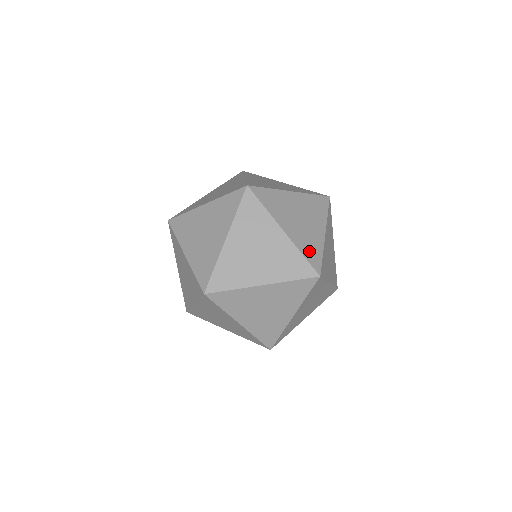
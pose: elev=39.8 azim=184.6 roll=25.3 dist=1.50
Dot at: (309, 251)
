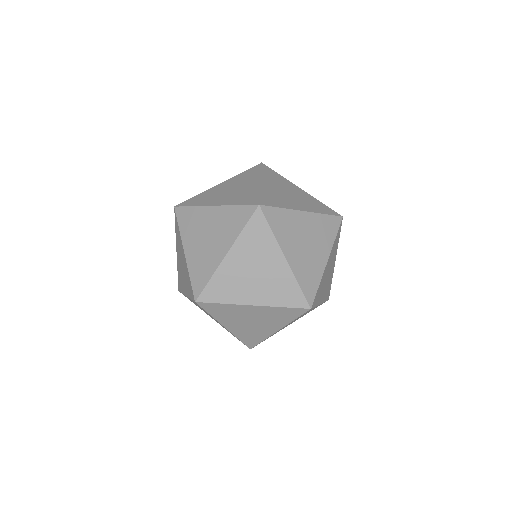
Dot at: occluded
